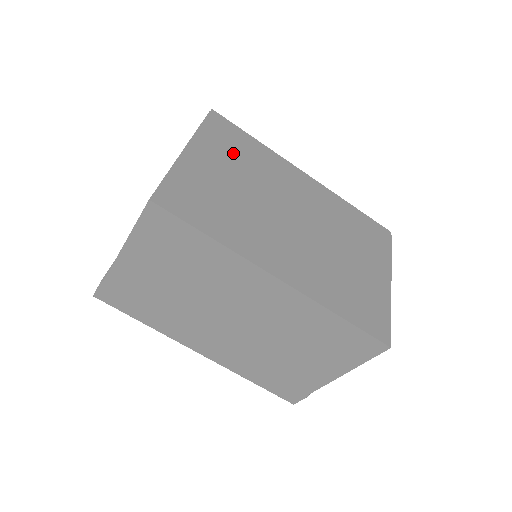
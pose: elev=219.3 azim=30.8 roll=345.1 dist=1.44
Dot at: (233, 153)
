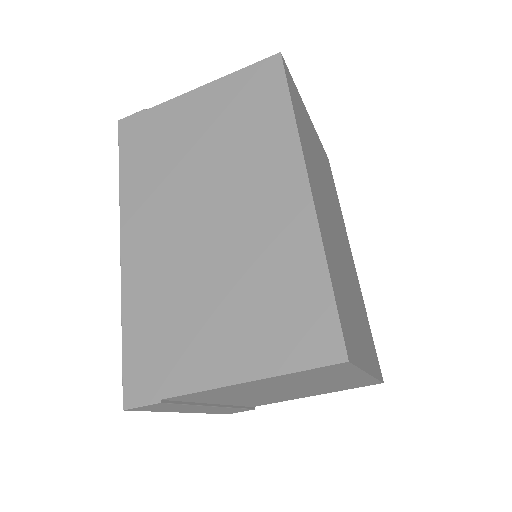
Dot at: (326, 169)
